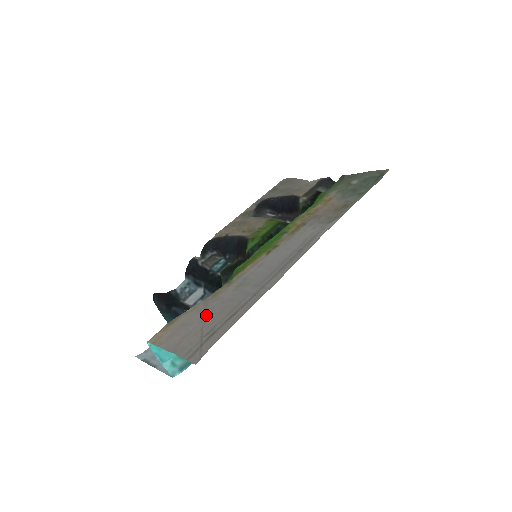
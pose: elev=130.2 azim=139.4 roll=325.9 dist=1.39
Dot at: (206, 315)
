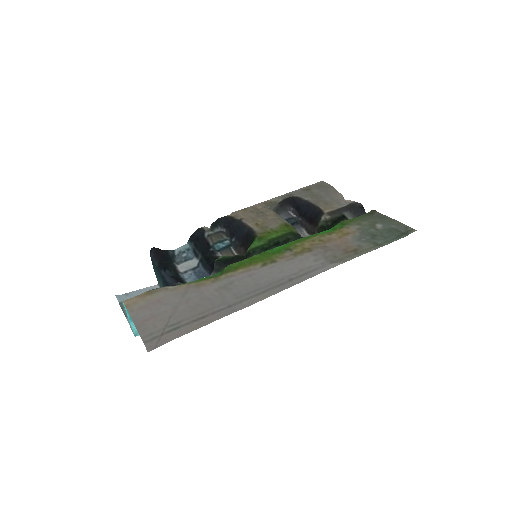
Dot at: (181, 303)
